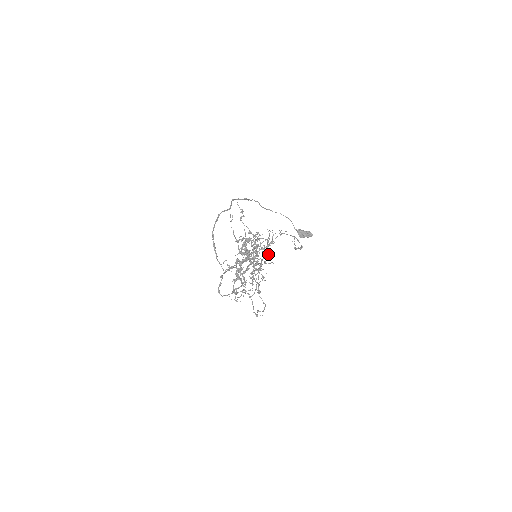
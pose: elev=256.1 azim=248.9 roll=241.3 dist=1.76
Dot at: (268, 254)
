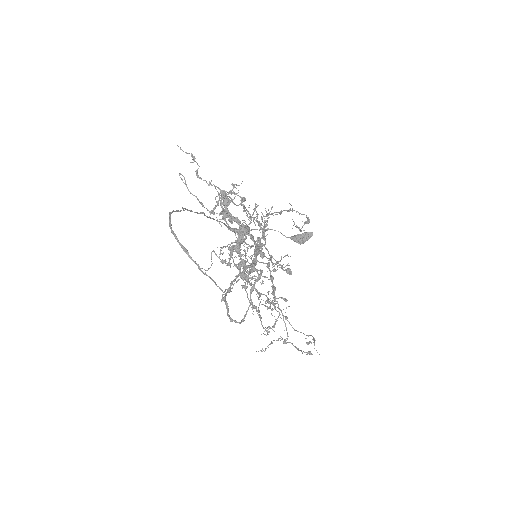
Dot at: (271, 255)
